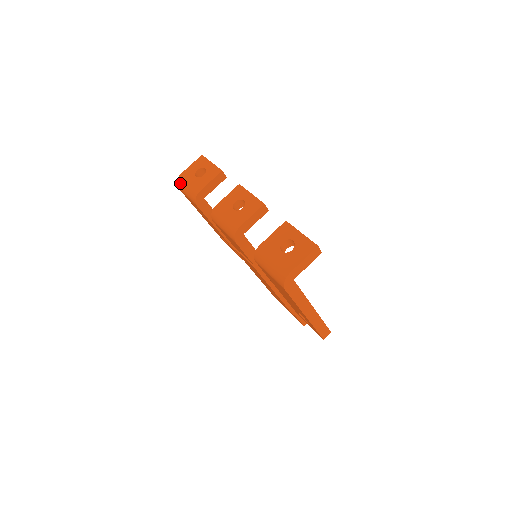
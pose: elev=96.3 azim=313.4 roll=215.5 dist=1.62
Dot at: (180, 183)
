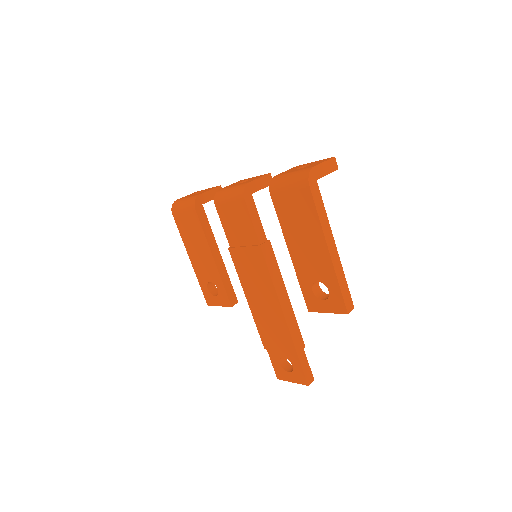
Dot at: (176, 203)
